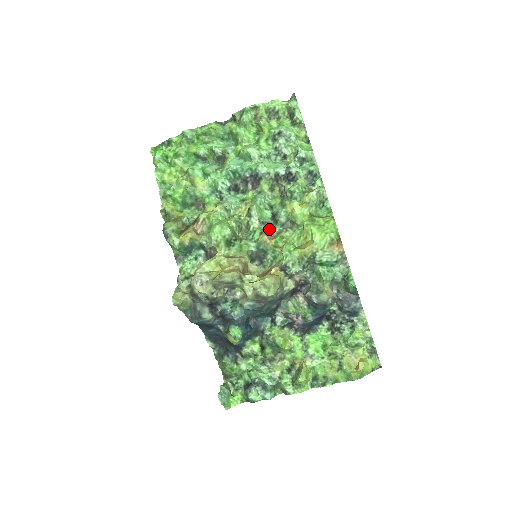
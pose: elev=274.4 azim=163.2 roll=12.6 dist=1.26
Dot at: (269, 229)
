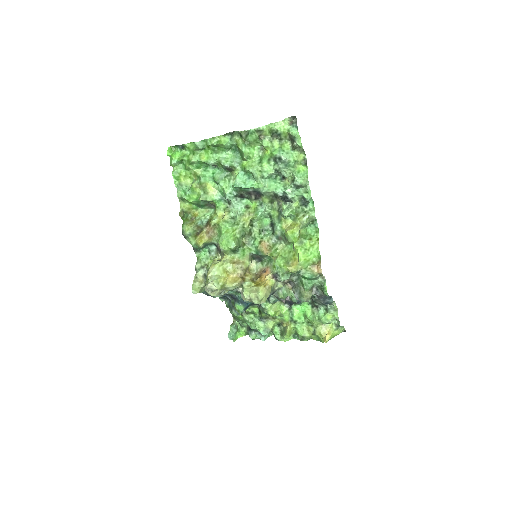
Dot at: (267, 239)
